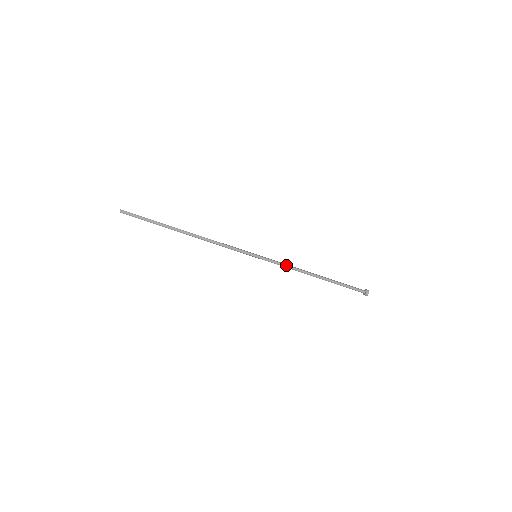
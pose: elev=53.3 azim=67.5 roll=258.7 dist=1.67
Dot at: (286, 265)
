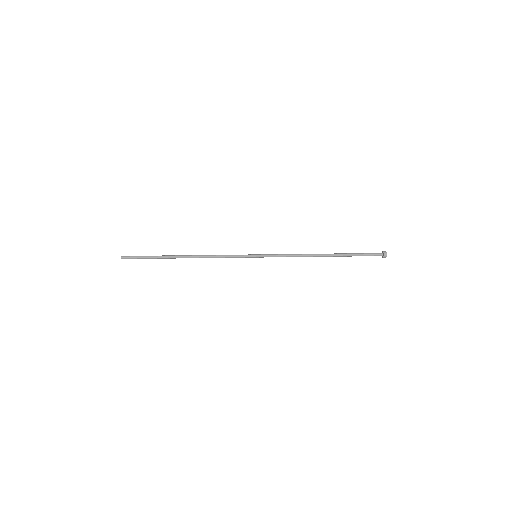
Dot at: (288, 256)
